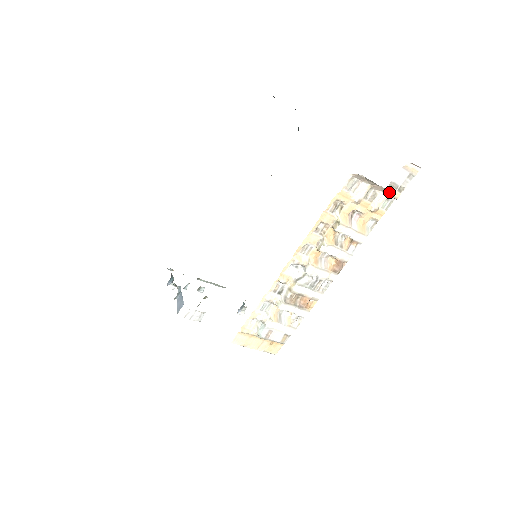
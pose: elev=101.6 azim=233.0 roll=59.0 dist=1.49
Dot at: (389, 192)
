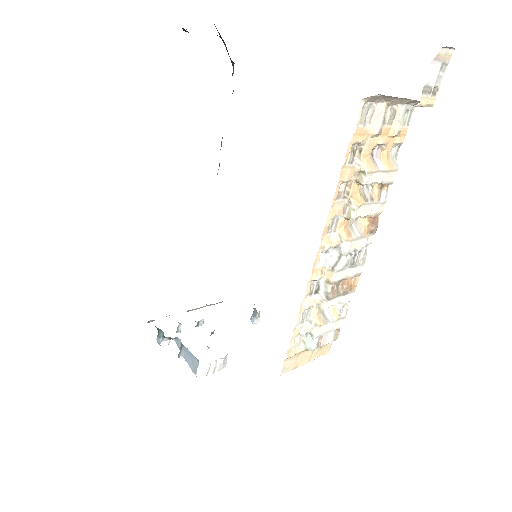
Dot at: (423, 102)
